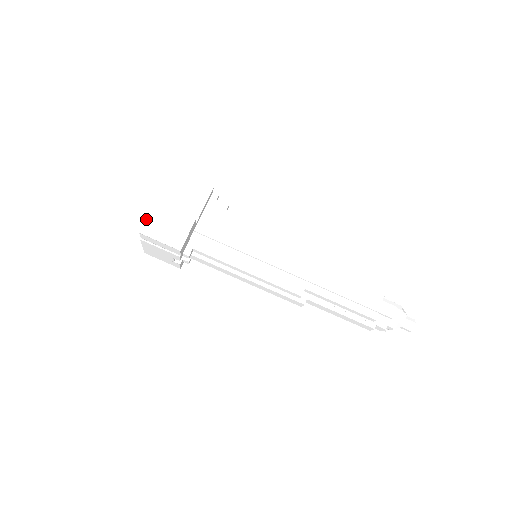
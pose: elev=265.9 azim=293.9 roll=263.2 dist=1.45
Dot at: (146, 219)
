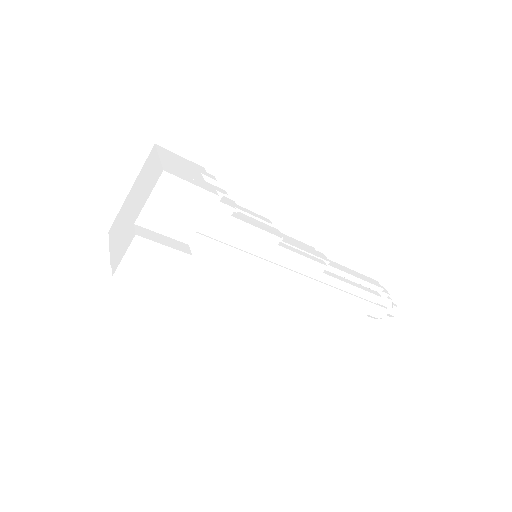
Dot at: (121, 260)
